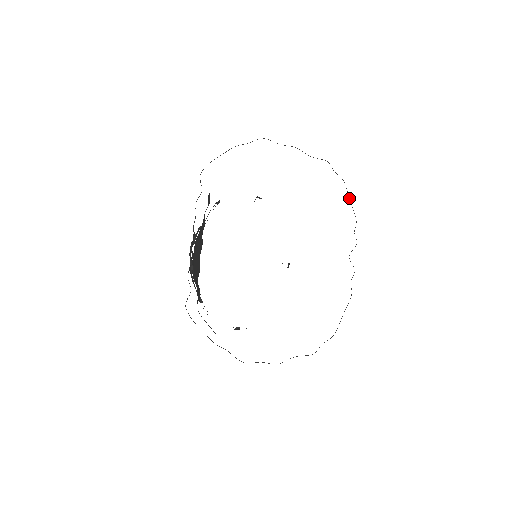
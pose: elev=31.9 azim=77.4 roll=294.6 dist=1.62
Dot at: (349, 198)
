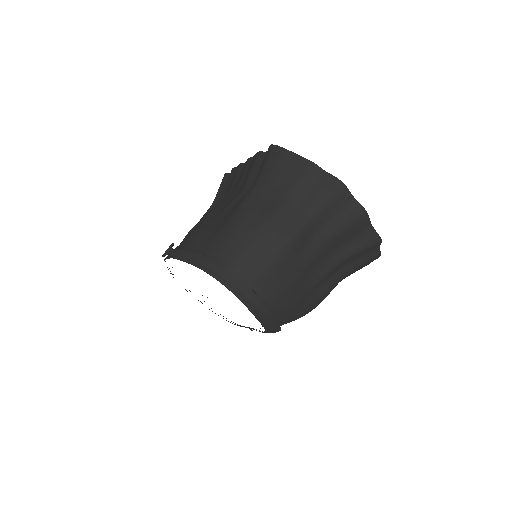
Dot at: occluded
